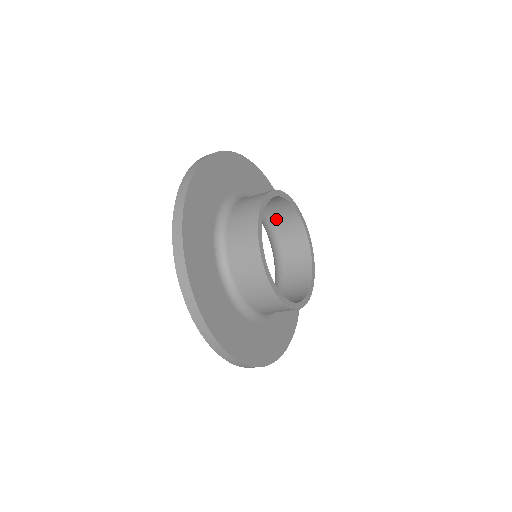
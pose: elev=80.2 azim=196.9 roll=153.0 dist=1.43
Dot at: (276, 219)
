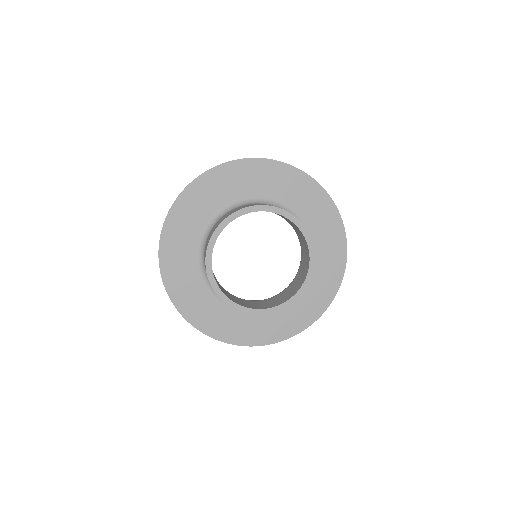
Dot at: occluded
